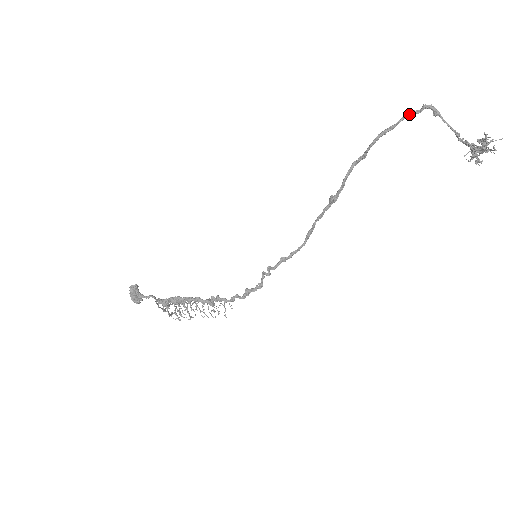
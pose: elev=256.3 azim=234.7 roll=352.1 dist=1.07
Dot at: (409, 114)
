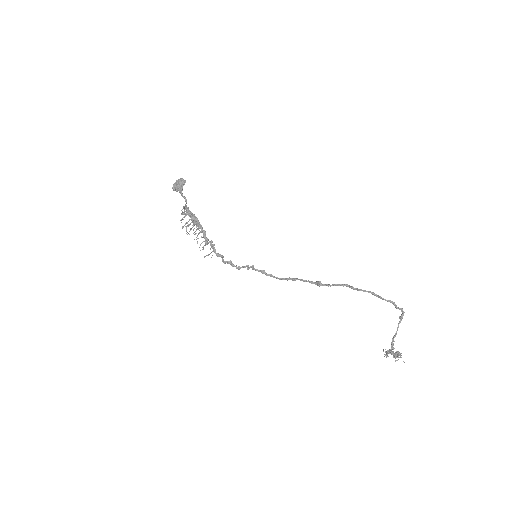
Dot at: (393, 303)
